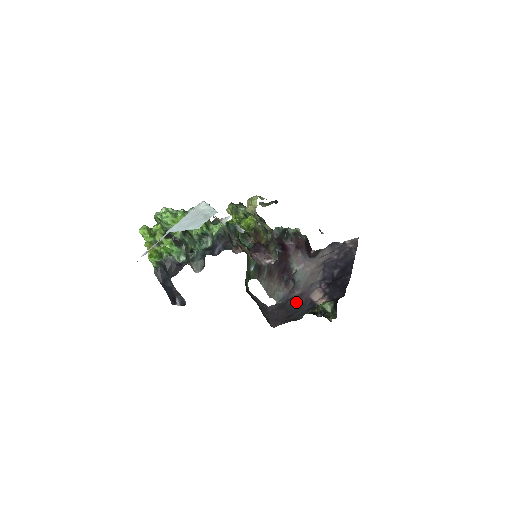
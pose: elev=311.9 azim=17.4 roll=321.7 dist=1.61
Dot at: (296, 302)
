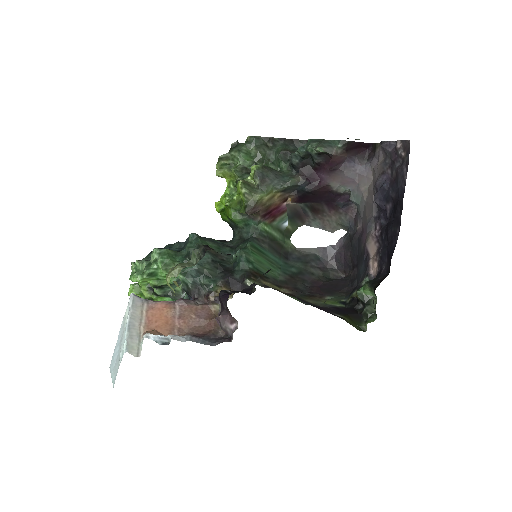
Dot at: (358, 245)
